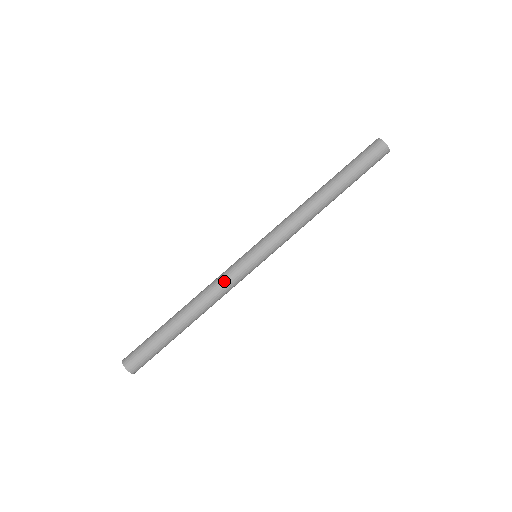
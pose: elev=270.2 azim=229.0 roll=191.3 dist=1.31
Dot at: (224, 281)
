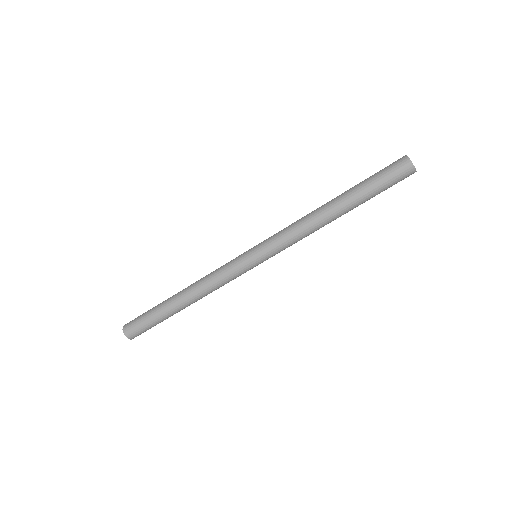
Dot at: (223, 280)
